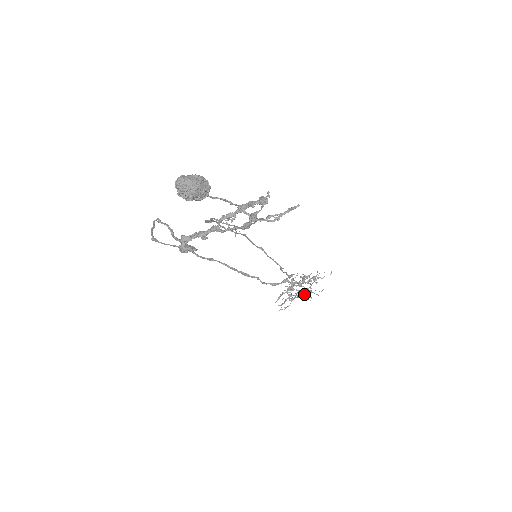
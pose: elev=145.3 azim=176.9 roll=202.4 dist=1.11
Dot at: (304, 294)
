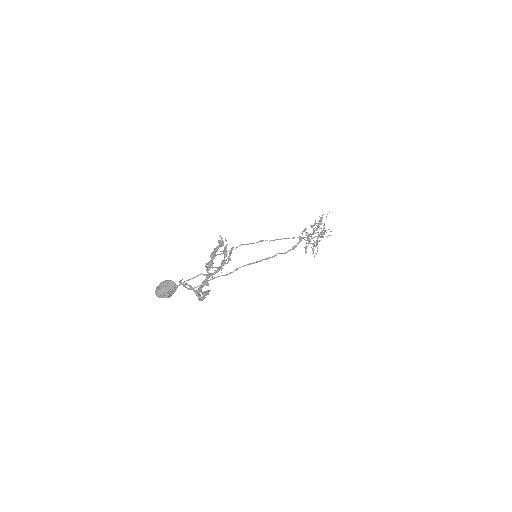
Dot at: (321, 237)
